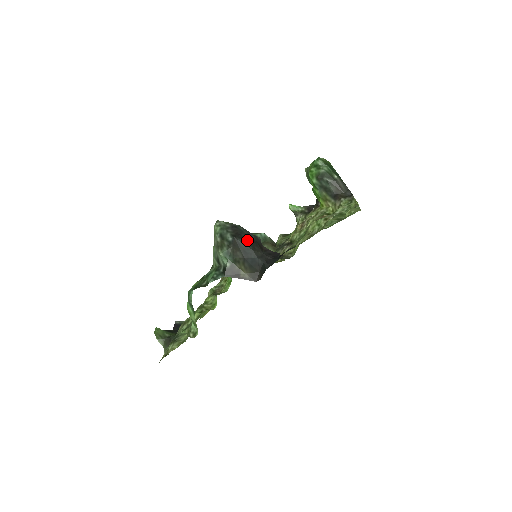
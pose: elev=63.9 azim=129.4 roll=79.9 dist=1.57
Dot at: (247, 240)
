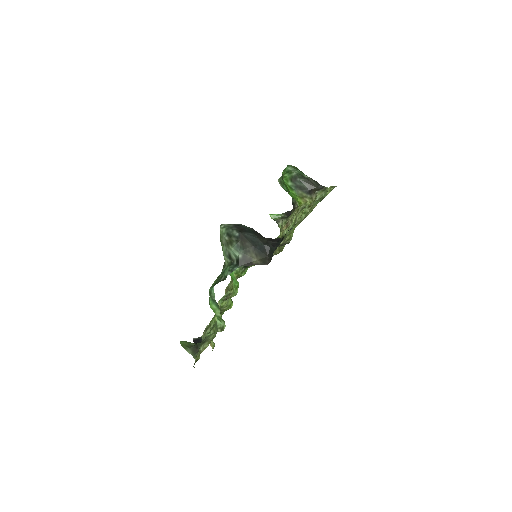
Dot at: (251, 232)
